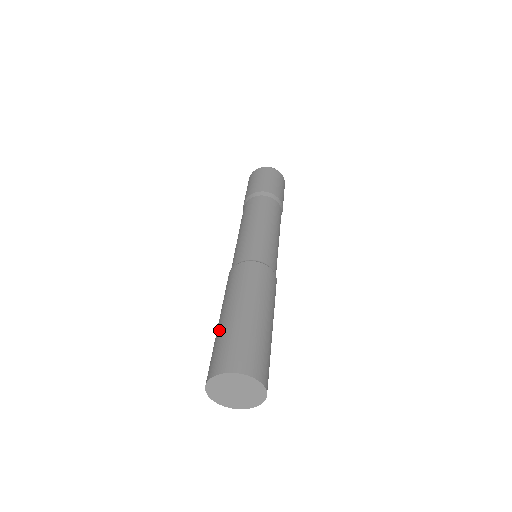
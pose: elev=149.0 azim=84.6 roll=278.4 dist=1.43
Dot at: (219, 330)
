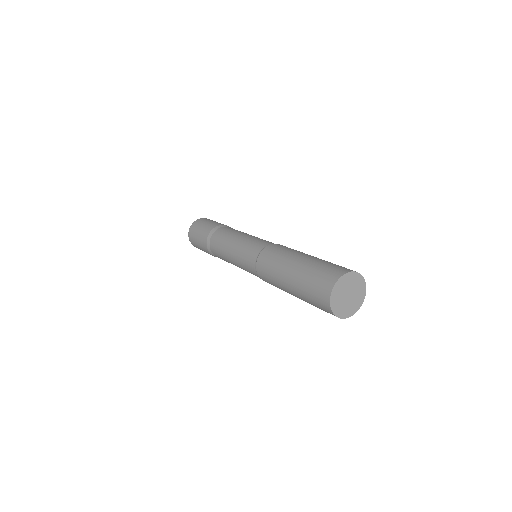
Dot at: (303, 269)
